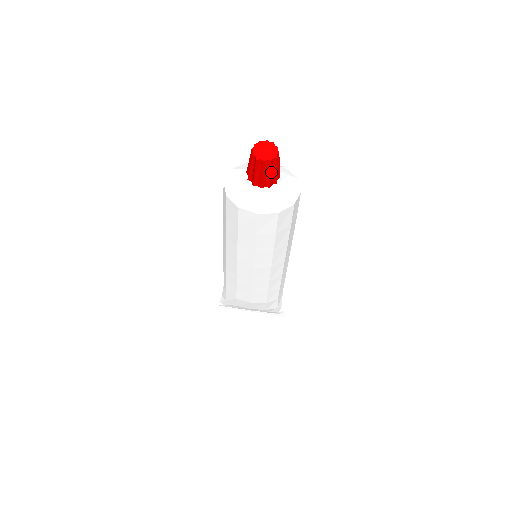
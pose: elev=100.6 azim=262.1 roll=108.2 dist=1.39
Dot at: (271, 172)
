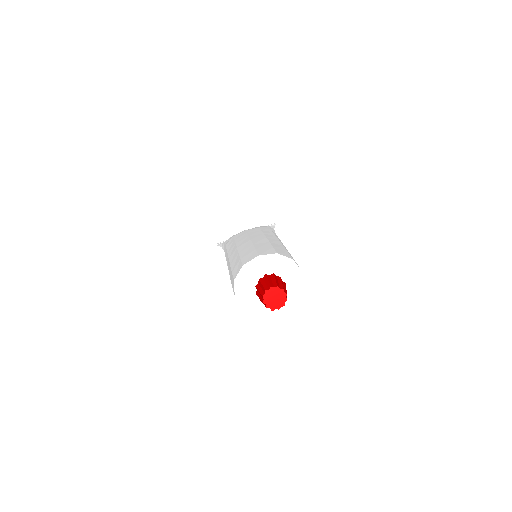
Dot at: occluded
